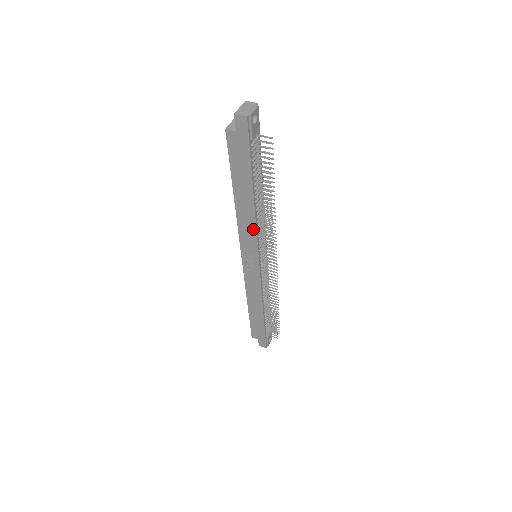
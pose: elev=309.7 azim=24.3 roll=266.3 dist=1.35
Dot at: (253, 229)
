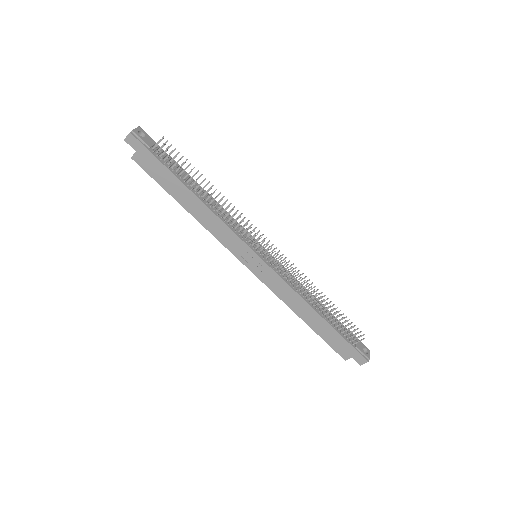
Dot at: (221, 224)
